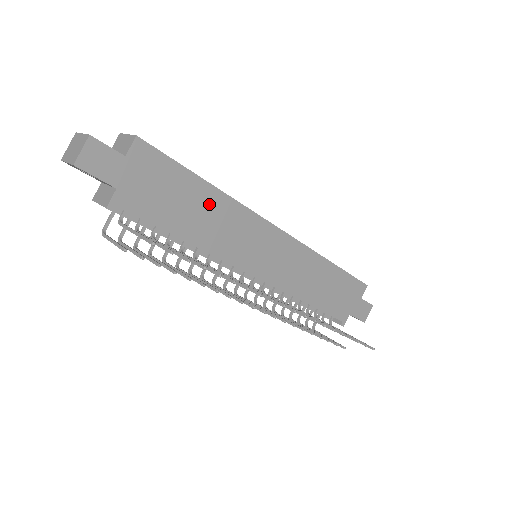
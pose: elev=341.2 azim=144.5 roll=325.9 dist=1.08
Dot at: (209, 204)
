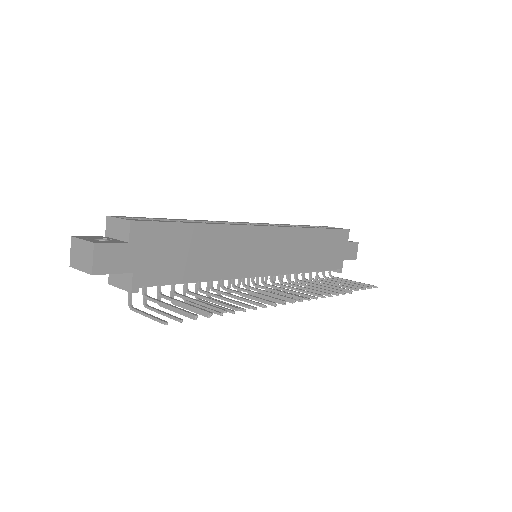
Dot at: (208, 240)
